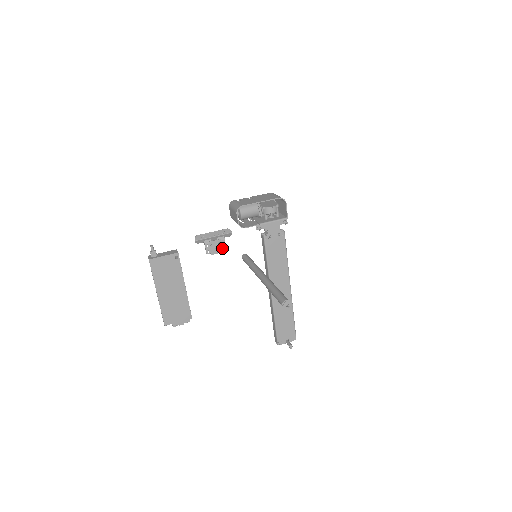
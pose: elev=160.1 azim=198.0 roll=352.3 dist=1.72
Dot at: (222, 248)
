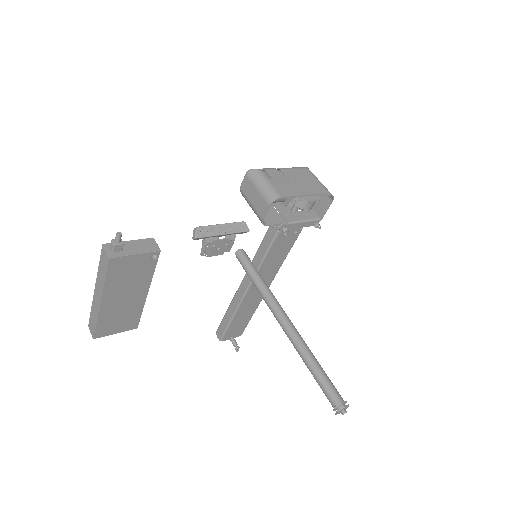
Dot at: (225, 249)
